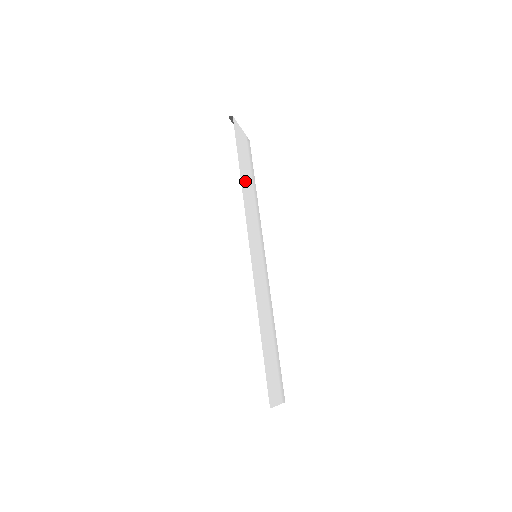
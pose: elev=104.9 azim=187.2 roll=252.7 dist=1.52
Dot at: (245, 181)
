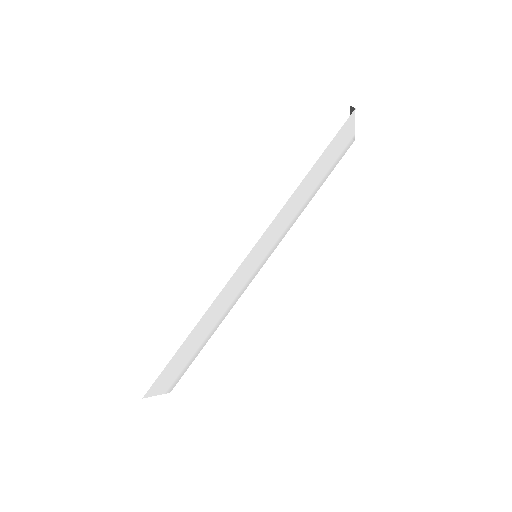
Dot at: (309, 181)
